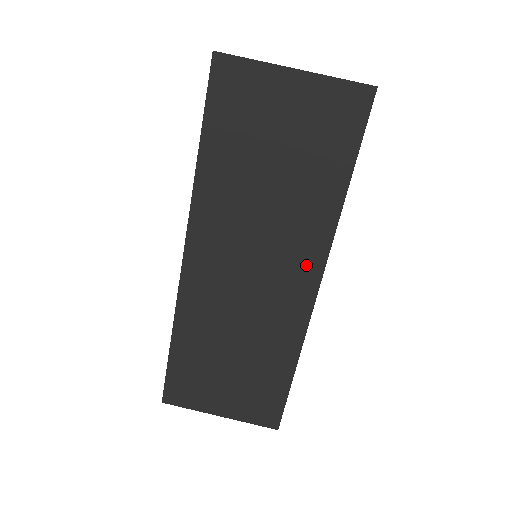
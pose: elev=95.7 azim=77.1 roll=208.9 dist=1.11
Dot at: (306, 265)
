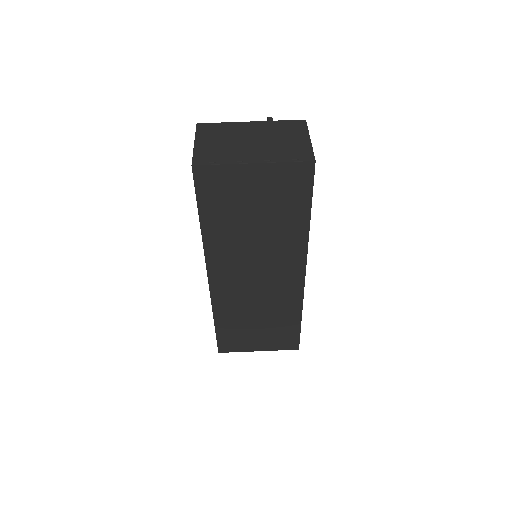
Dot at: (293, 266)
